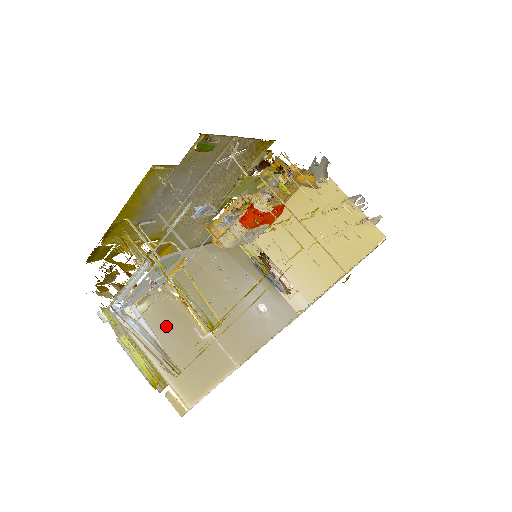
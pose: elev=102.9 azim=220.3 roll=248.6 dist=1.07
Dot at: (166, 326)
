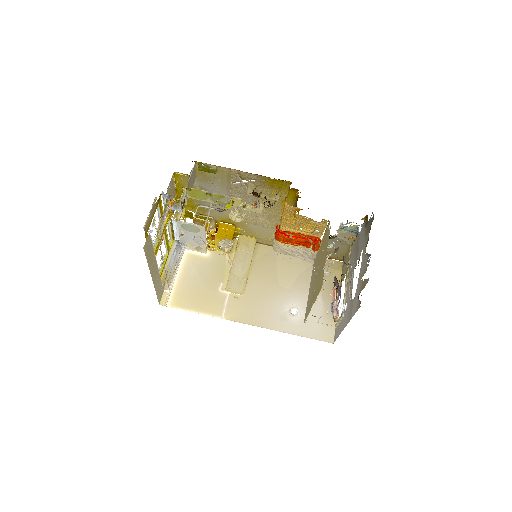
Dot at: (206, 270)
